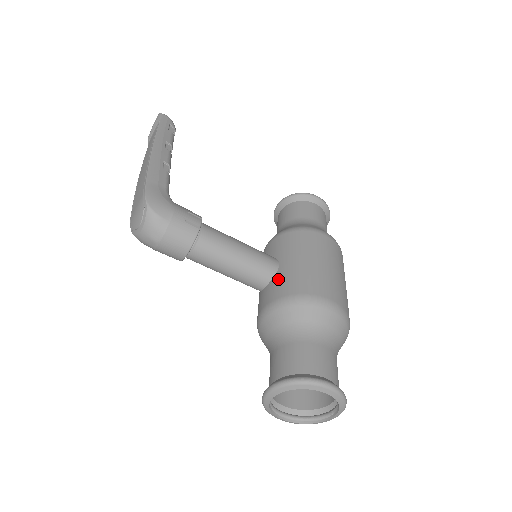
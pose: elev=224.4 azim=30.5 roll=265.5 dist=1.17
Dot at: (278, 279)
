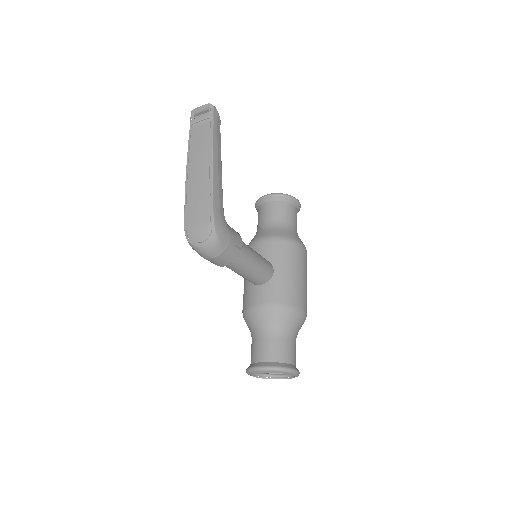
Dot at: (273, 285)
